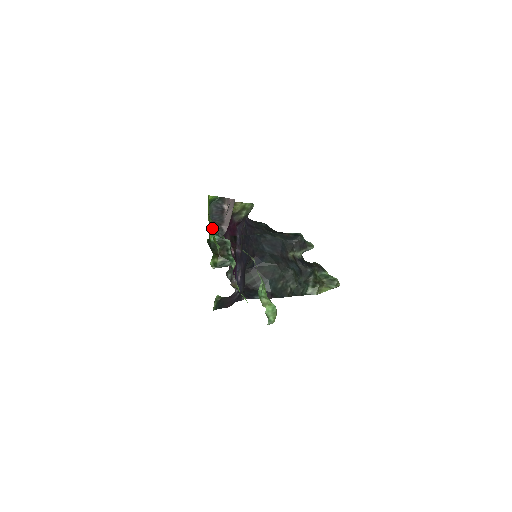
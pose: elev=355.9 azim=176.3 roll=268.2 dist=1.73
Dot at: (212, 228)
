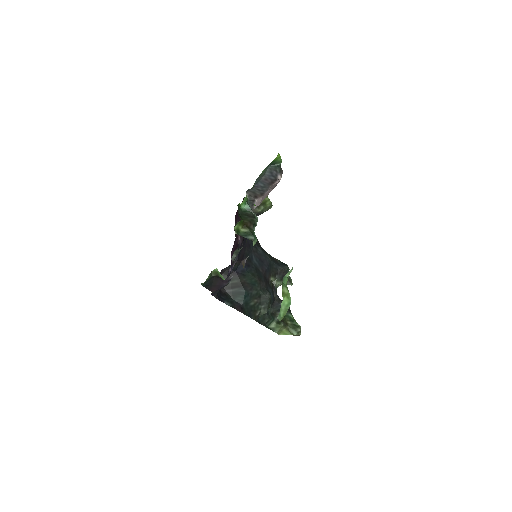
Dot at: occluded
